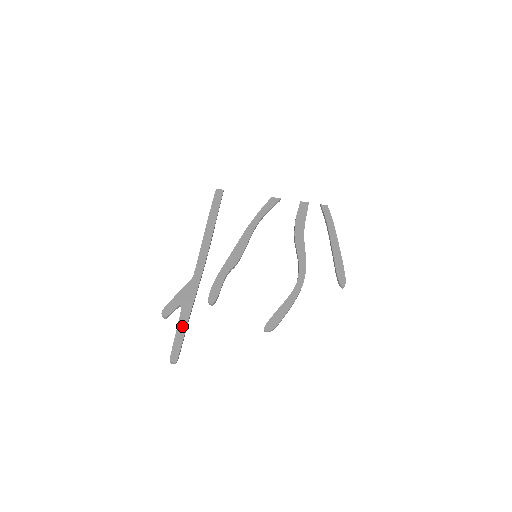
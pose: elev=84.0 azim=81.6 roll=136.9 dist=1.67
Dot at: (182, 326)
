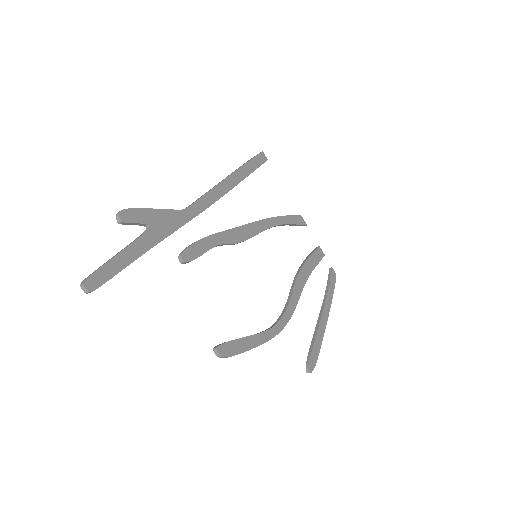
Dot at: (133, 252)
